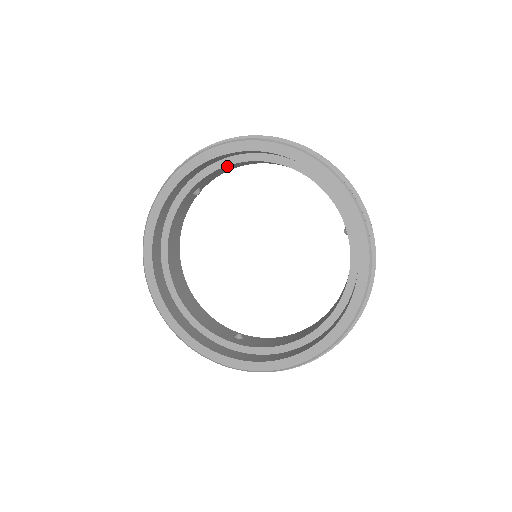
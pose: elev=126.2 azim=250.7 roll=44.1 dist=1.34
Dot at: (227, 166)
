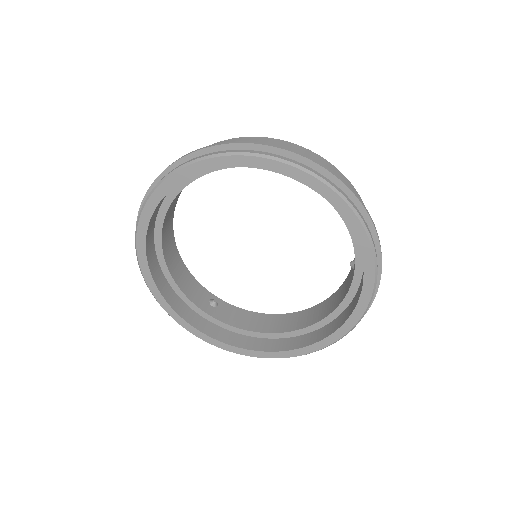
Dot at: occluded
